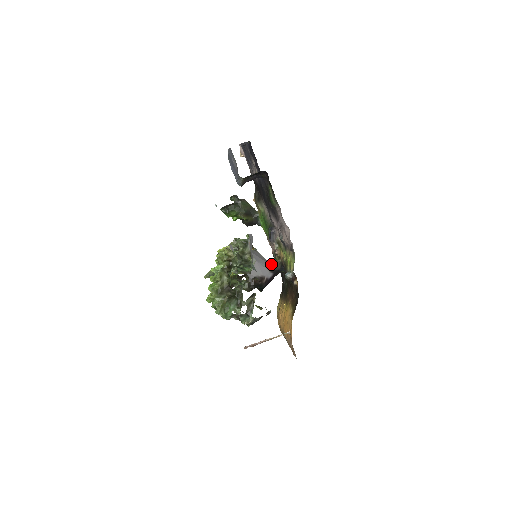
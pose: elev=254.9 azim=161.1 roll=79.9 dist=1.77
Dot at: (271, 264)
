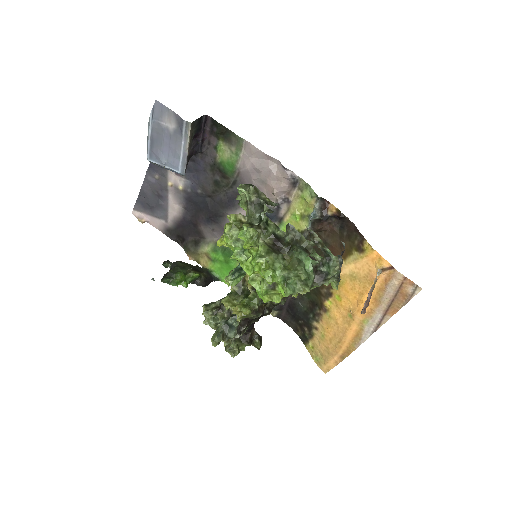
Dot at: occluded
